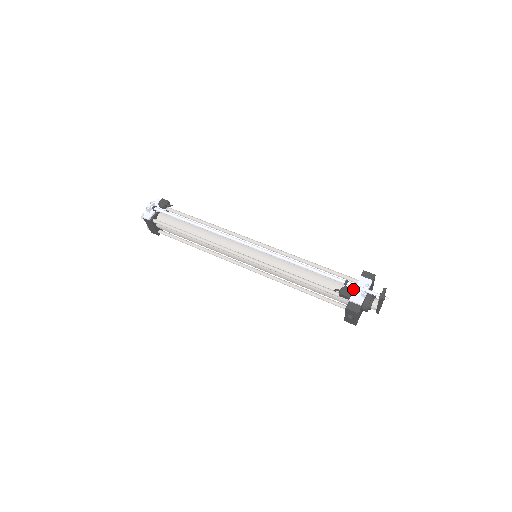
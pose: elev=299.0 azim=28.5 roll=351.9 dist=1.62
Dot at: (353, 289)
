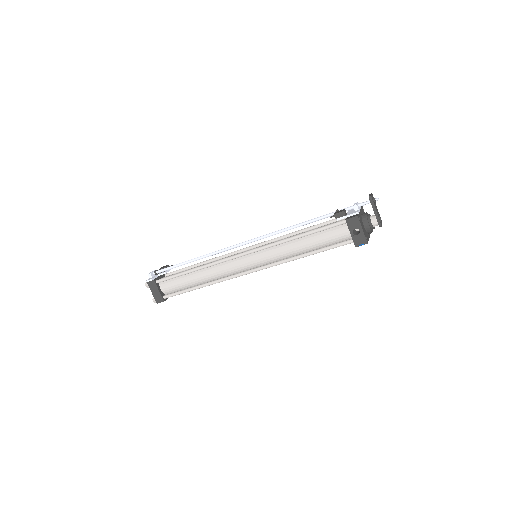
Dot at: (346, 213)
